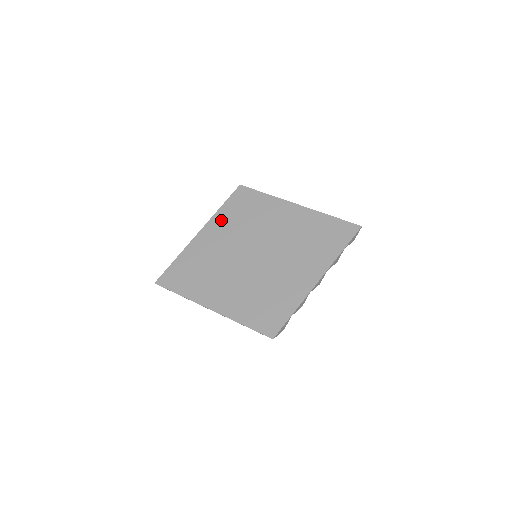
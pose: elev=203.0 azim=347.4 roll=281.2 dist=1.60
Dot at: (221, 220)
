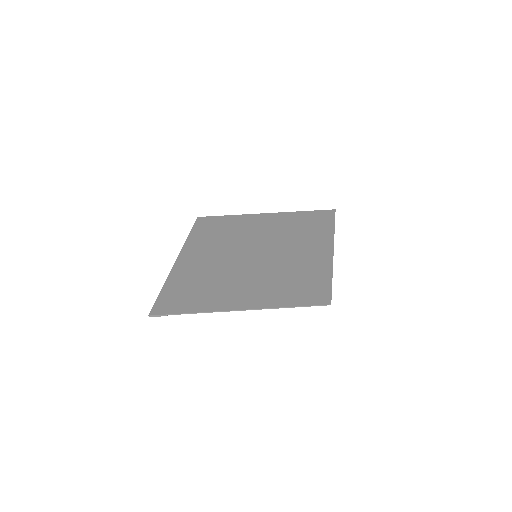
Dot at: (196, 243)
